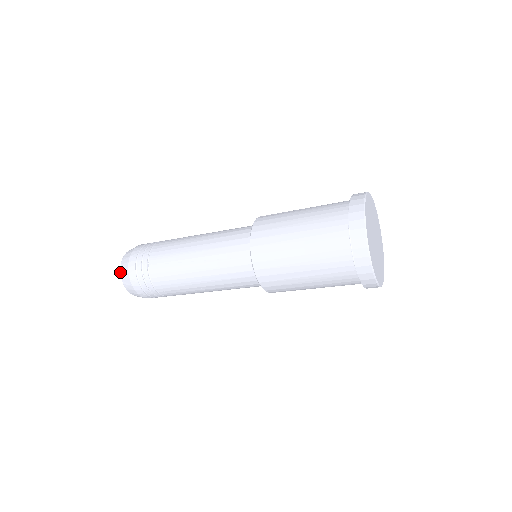
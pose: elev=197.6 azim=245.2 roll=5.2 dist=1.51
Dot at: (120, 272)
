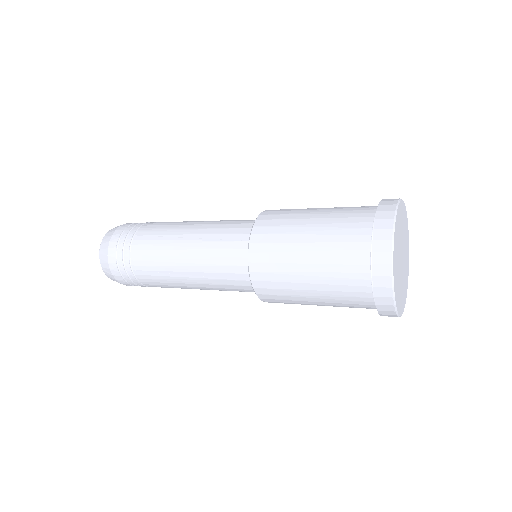
Dot at: (102, 240)
